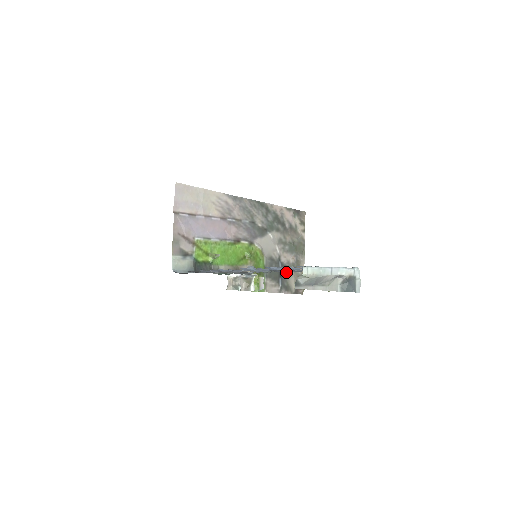
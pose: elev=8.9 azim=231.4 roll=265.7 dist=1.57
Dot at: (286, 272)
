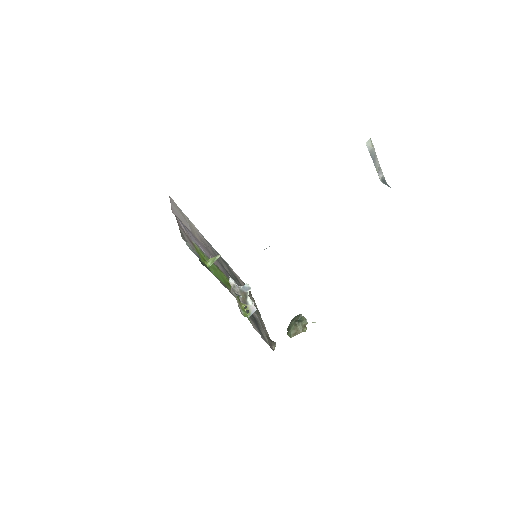
Dot at: (257, 323)
